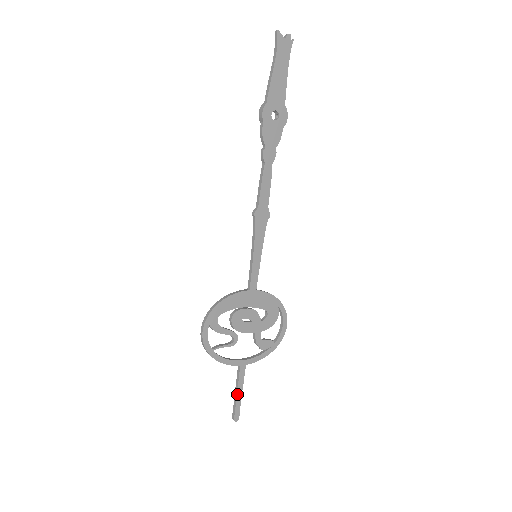
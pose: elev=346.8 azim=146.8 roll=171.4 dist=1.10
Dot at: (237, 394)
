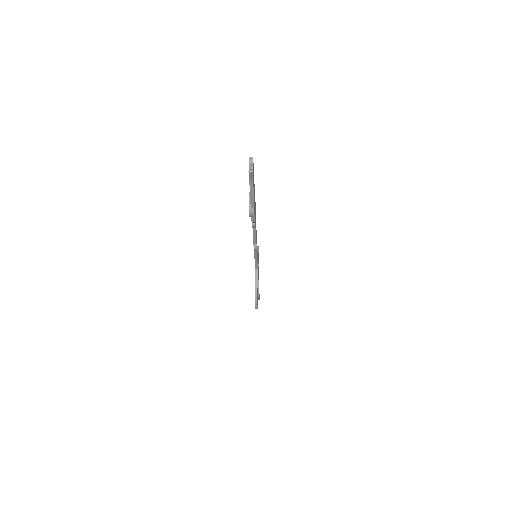
Dot at: occluded
